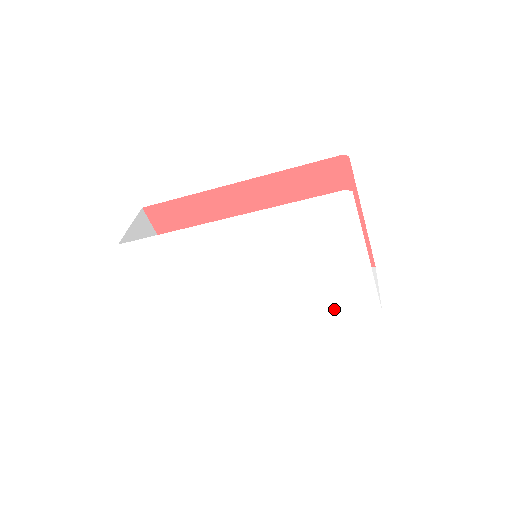
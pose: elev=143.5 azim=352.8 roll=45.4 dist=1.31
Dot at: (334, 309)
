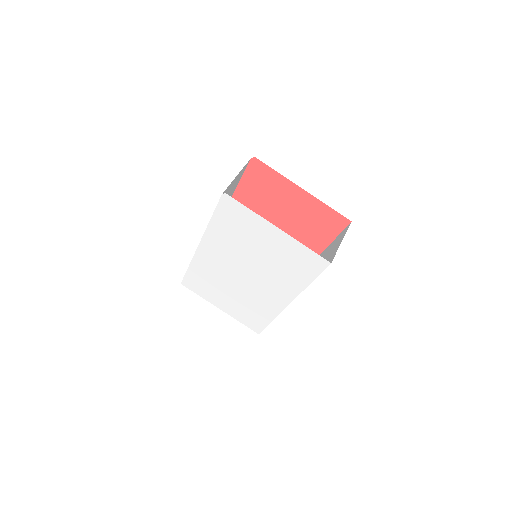
Dot at: (304, 276)
